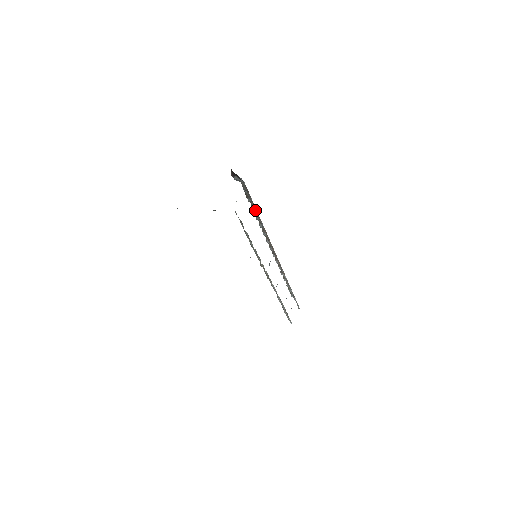
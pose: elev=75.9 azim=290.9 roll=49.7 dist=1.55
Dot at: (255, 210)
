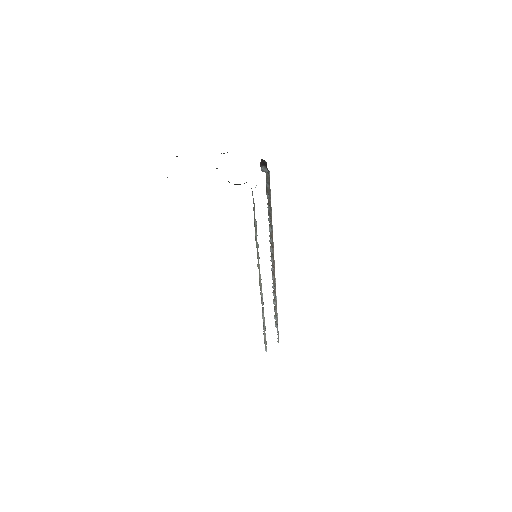
Dot at: (270, 208)
